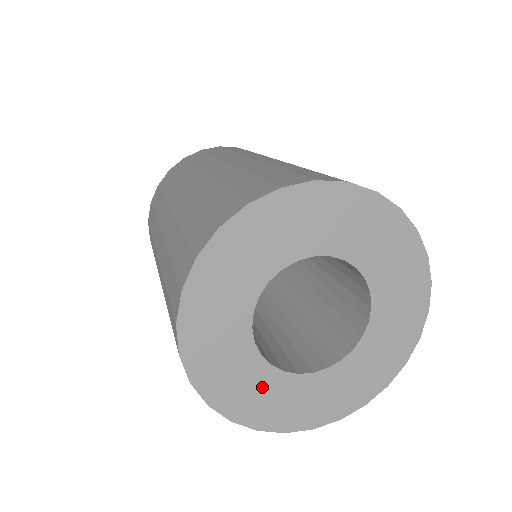
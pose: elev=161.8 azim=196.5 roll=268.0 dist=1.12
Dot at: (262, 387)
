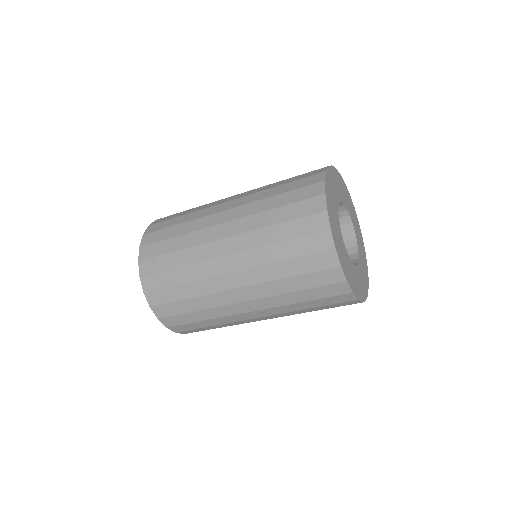
Dot at: (345, 255)
